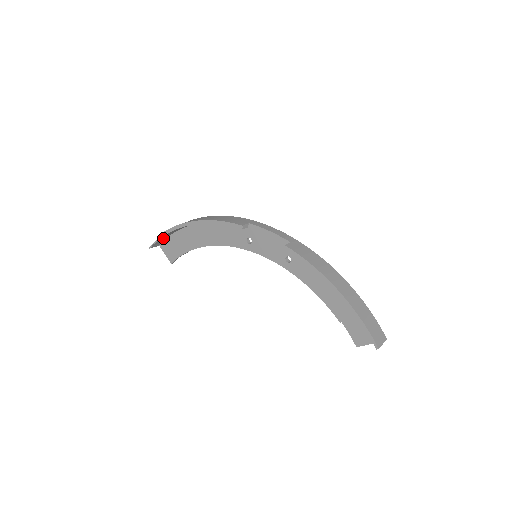
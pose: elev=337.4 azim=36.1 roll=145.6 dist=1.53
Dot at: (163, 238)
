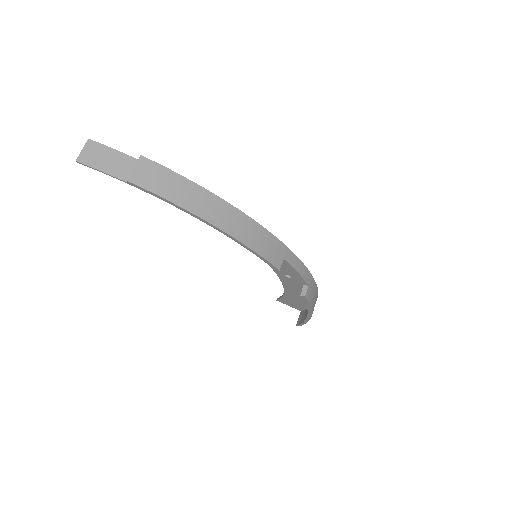
Dot at: (117, 166)
